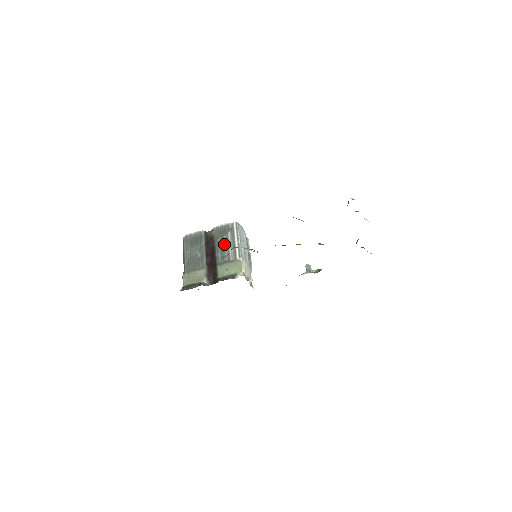
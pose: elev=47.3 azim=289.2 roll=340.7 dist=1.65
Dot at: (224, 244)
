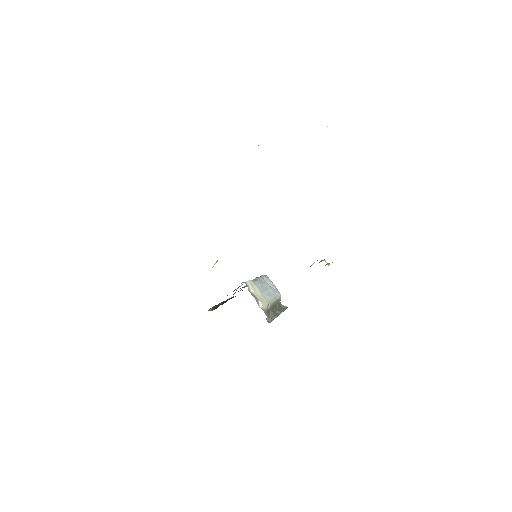
Dot at: occluded
